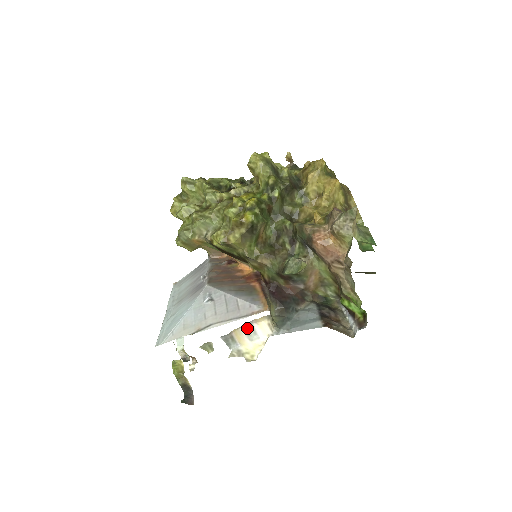
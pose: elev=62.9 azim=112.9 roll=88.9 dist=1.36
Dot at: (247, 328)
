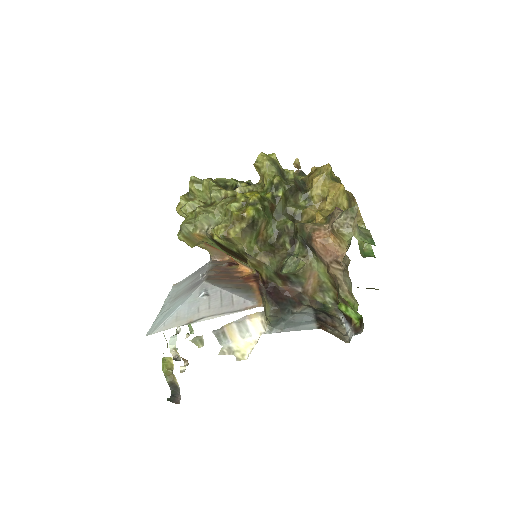
Dot at: (240, 324)
